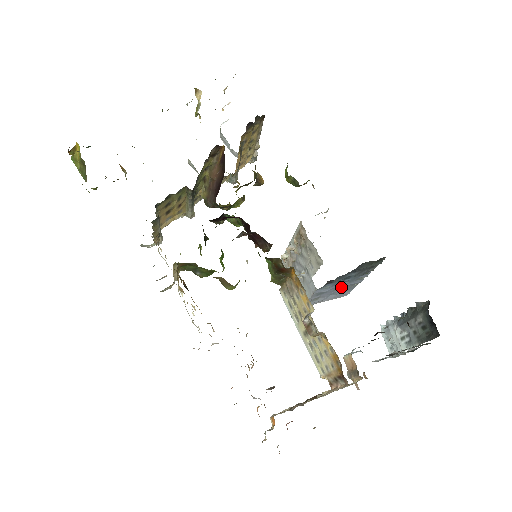
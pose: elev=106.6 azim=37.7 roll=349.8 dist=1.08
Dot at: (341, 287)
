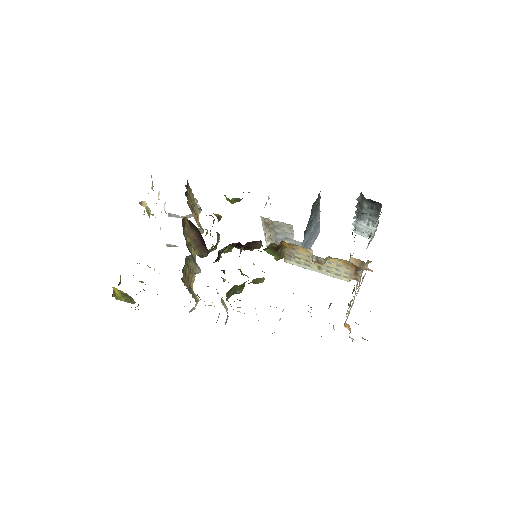
Dot at: (313, 230)
